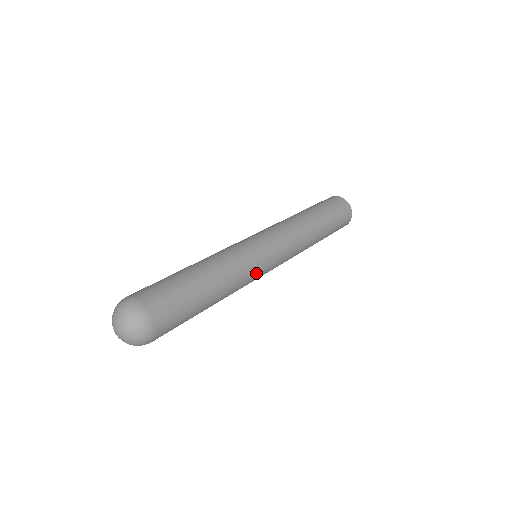
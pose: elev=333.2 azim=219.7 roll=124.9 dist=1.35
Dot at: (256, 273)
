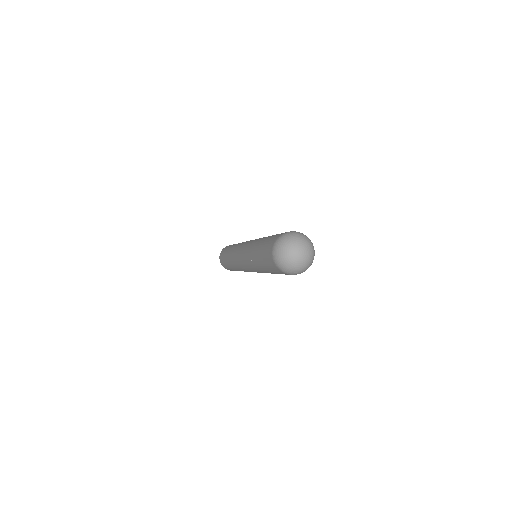
Dot at: occluded
